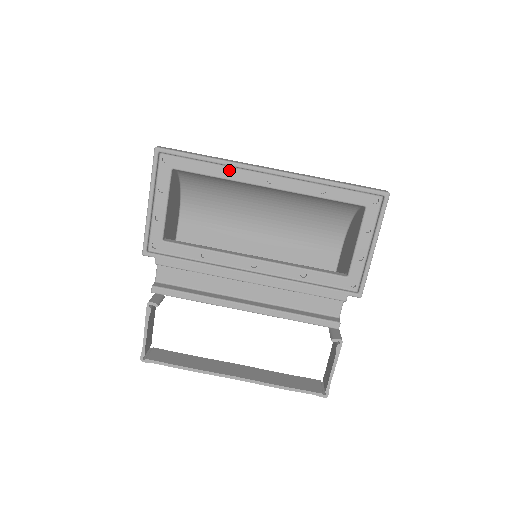
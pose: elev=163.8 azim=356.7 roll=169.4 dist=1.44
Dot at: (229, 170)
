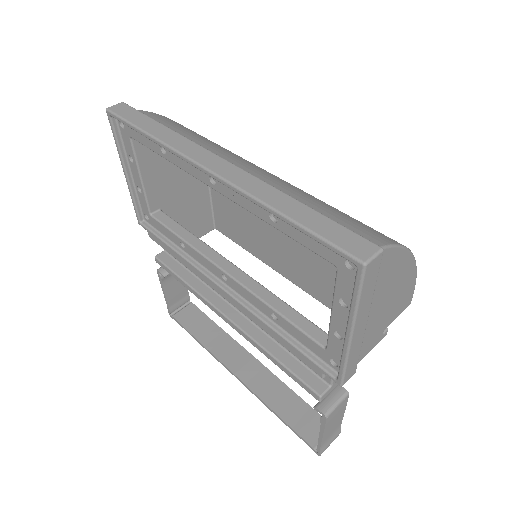
Dot at: occluded
